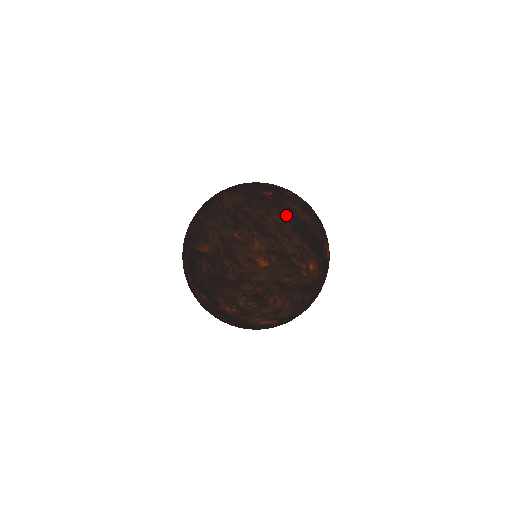
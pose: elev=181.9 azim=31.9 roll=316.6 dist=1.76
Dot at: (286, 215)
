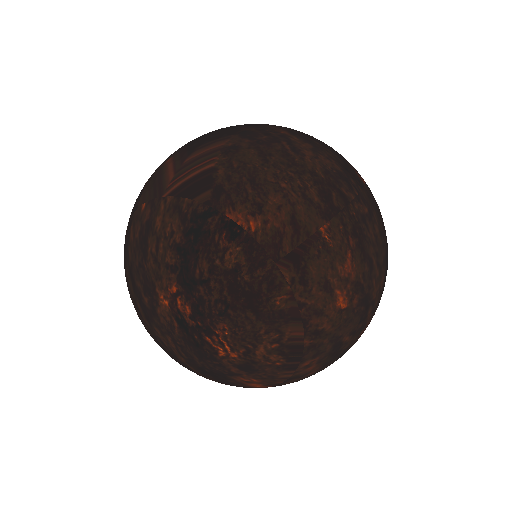
Dot at: (383, 232)
